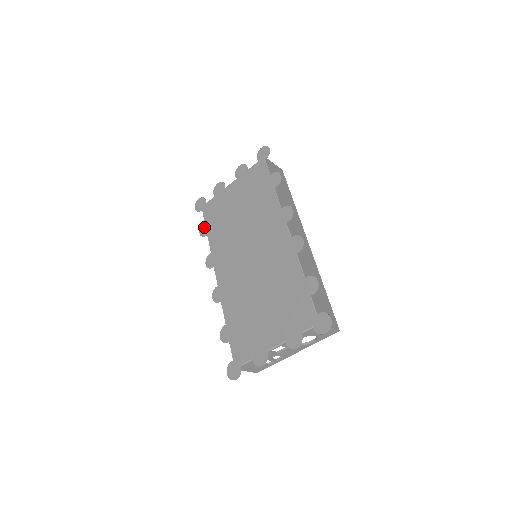
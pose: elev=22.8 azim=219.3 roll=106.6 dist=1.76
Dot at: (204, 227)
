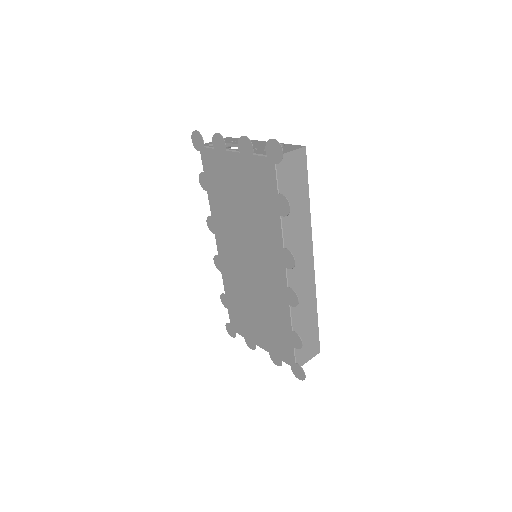
Dot at: (203, 178)
